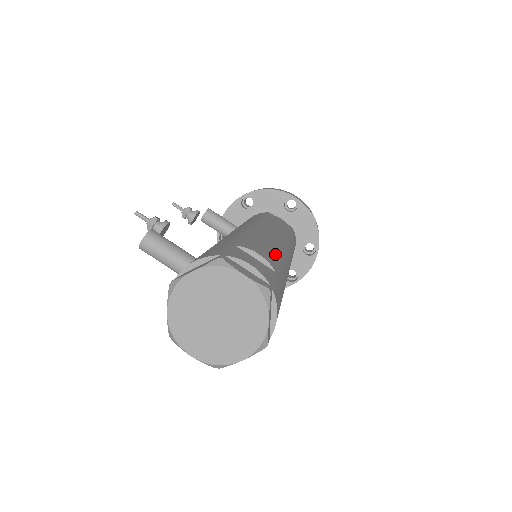
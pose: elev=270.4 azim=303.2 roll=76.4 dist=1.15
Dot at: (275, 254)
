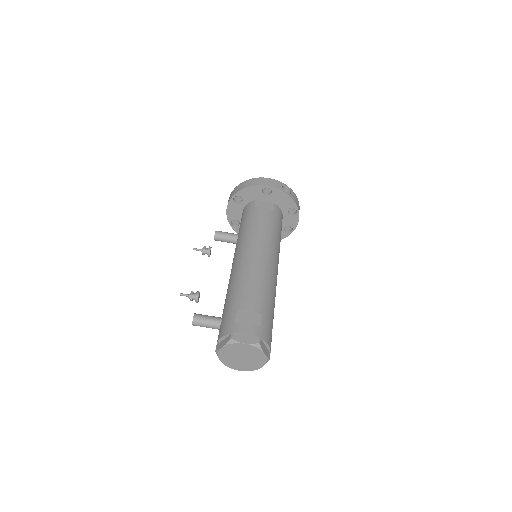
Dot at: (260, 291)
